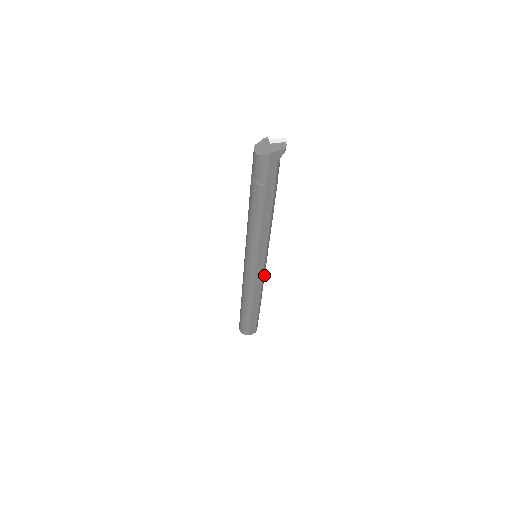
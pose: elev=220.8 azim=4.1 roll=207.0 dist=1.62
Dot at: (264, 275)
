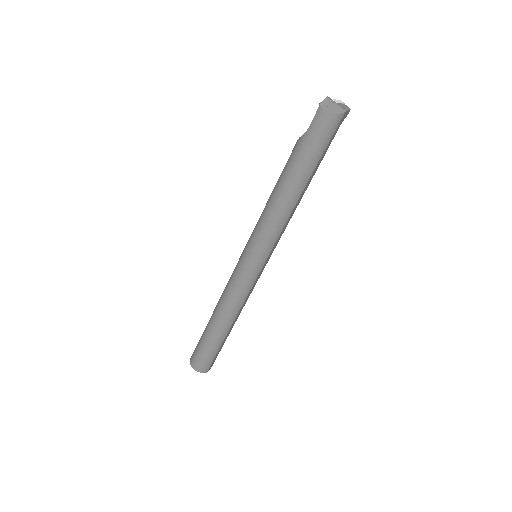
Dot at: occluded
